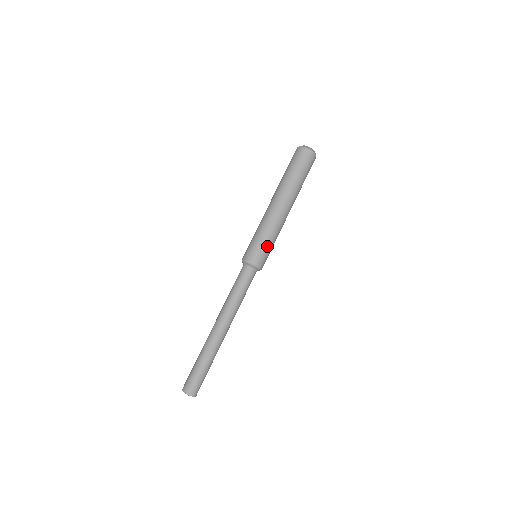
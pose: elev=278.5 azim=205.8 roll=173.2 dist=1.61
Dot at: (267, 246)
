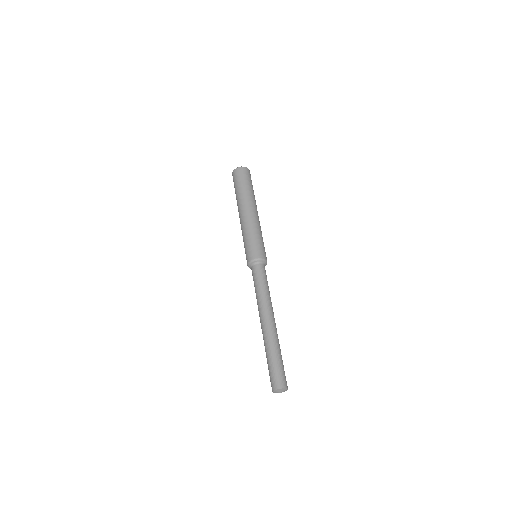
Dot at: occluded
